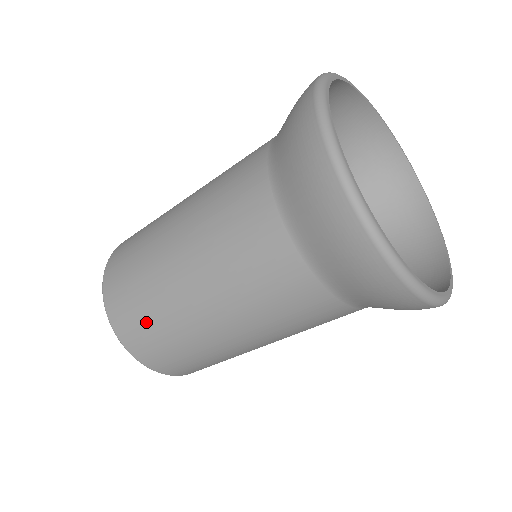
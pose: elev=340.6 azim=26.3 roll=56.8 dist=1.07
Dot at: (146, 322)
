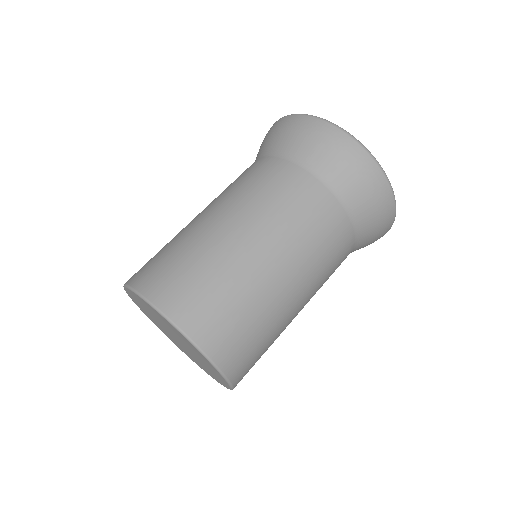
Dot at: (242, 324)
